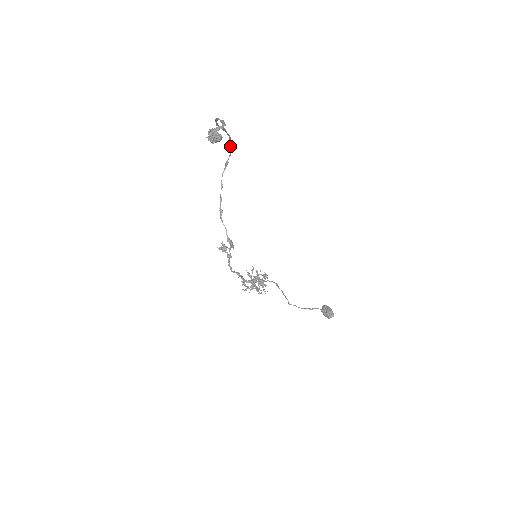
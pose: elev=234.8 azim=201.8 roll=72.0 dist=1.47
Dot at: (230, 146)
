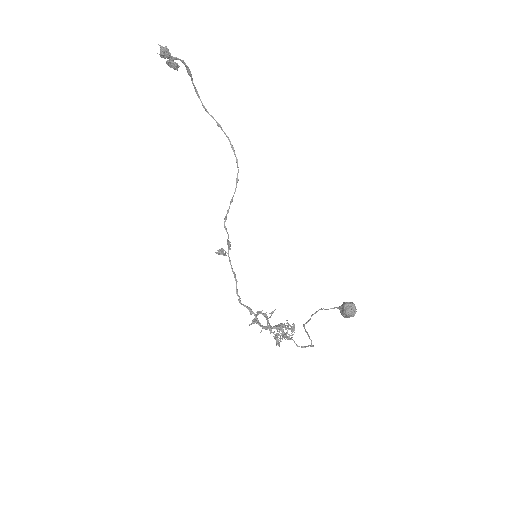
Dot at: occluded
